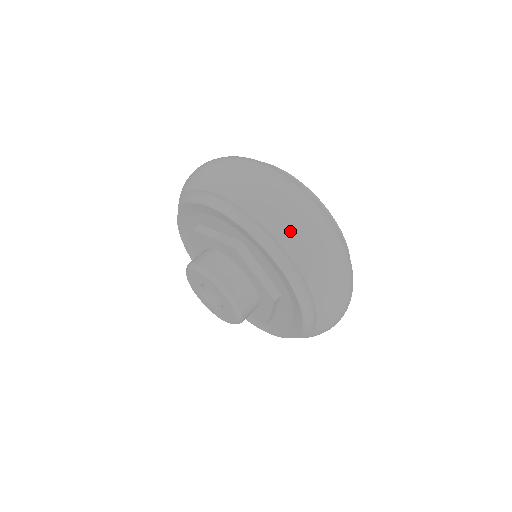
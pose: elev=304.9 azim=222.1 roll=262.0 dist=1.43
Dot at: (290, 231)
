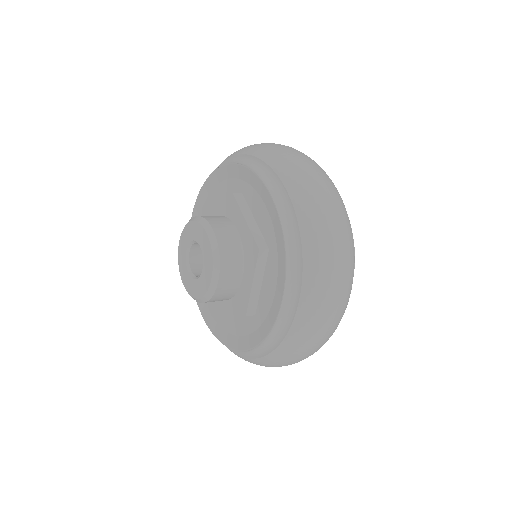
Dot at: (289, 164)
